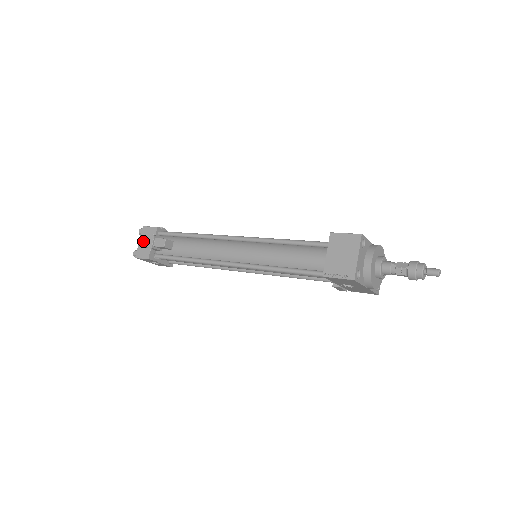
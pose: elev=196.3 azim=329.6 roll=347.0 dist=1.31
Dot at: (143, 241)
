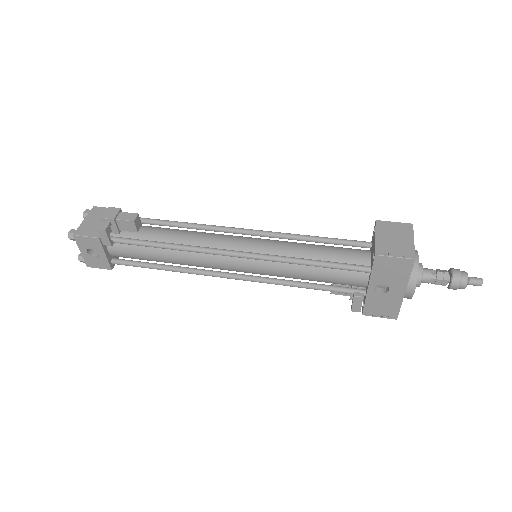
Dot at: (91, 219)
